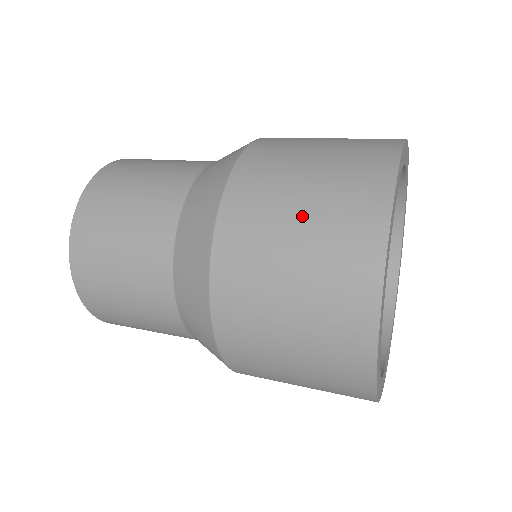
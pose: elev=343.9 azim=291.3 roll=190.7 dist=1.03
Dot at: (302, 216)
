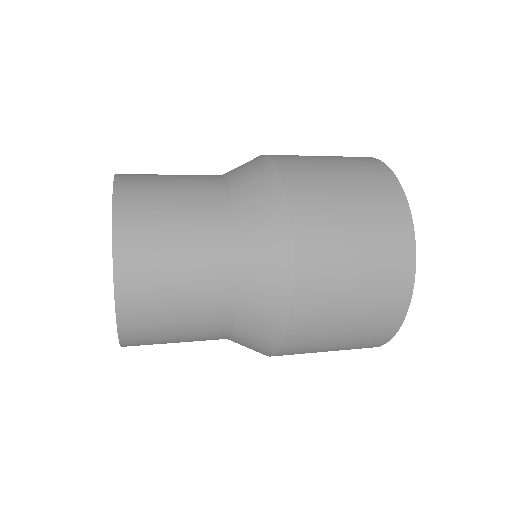
Dot at: (348, 190)
